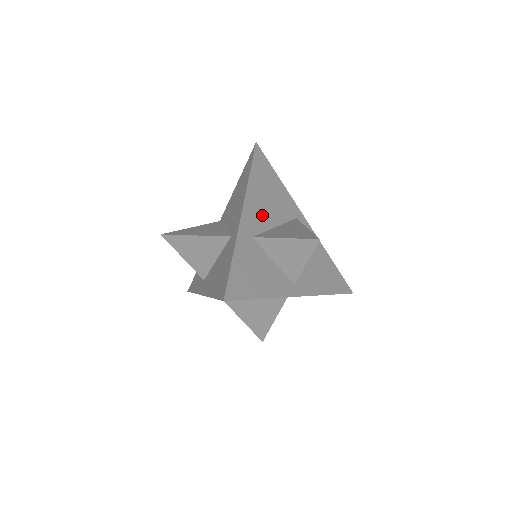
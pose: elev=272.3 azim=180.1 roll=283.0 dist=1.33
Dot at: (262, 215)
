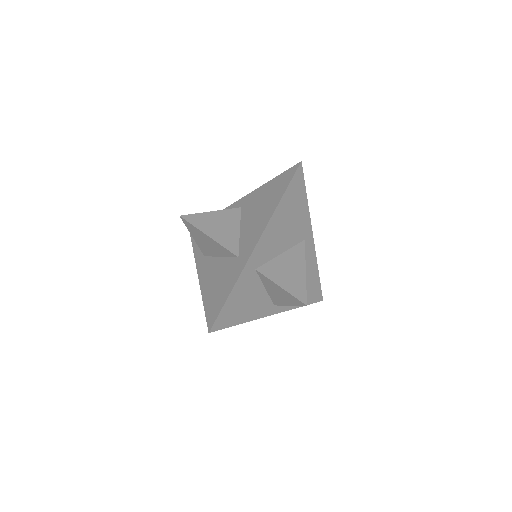
Dot at: (273, 244)
